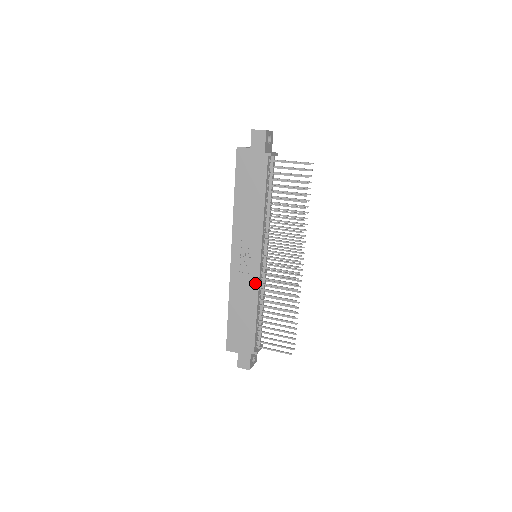
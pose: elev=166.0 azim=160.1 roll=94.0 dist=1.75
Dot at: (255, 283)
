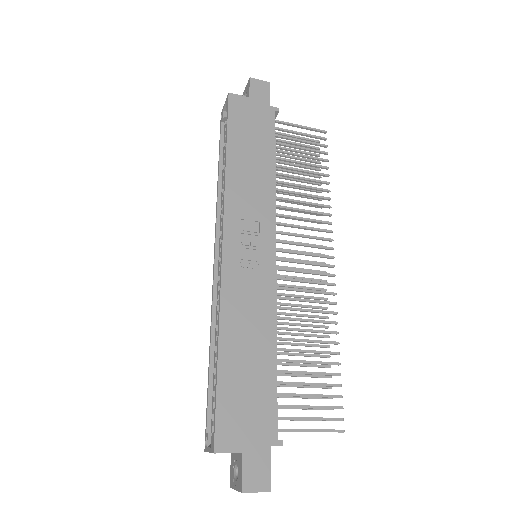
Dot at: (269, 292)
